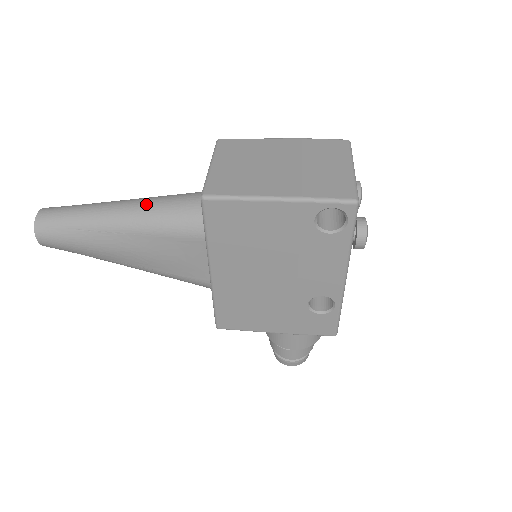
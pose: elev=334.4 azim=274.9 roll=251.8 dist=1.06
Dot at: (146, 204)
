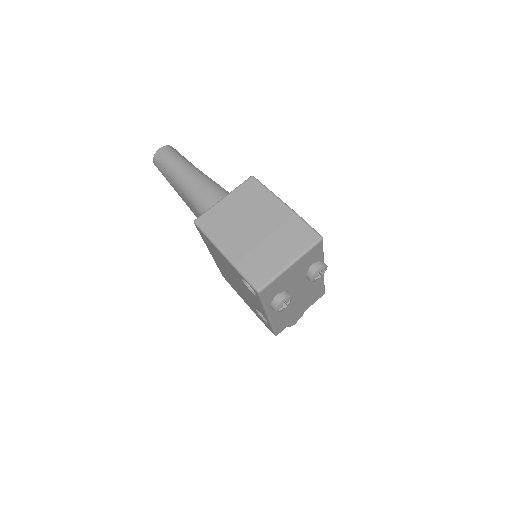
Dot at: (199, 188)
